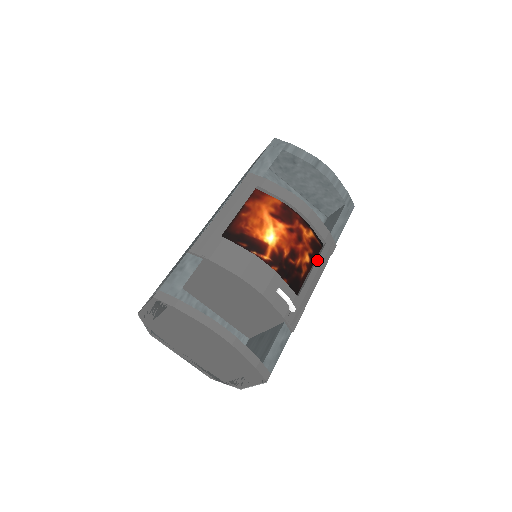
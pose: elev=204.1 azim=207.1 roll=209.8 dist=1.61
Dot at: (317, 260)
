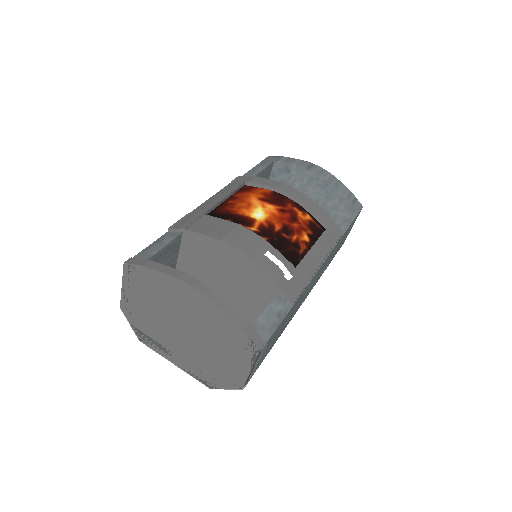
Dot at: (318, 239)
